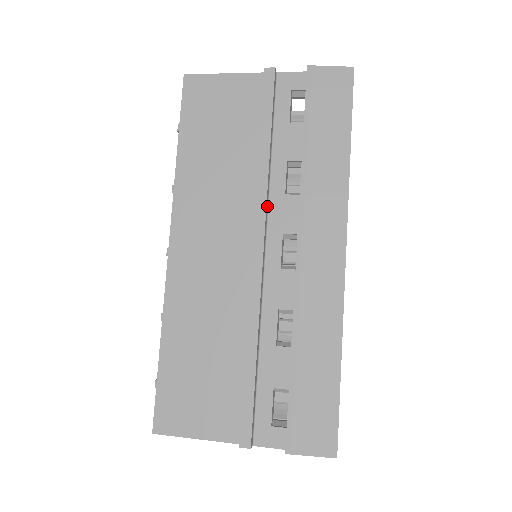
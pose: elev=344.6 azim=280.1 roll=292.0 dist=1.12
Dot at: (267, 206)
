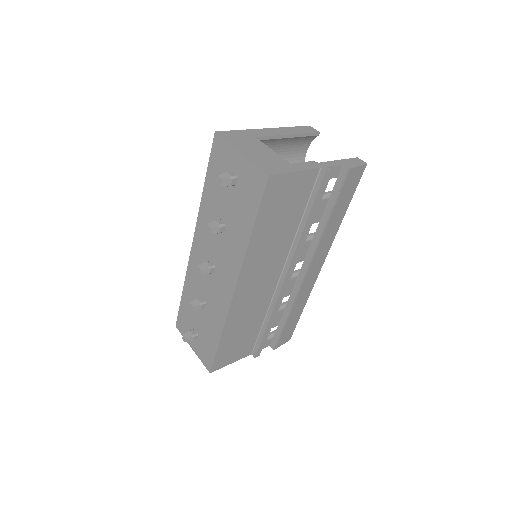
Dot at: occluded
